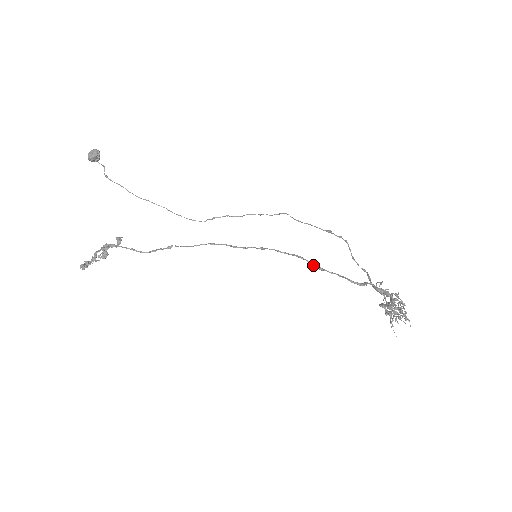
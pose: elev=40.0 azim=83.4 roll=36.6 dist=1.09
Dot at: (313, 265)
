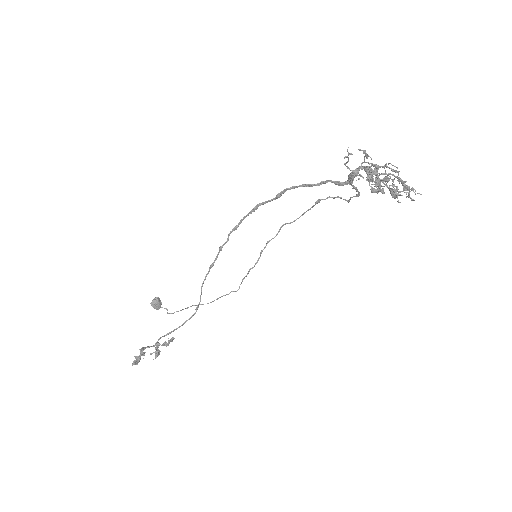
Dot at: (272, 199)
